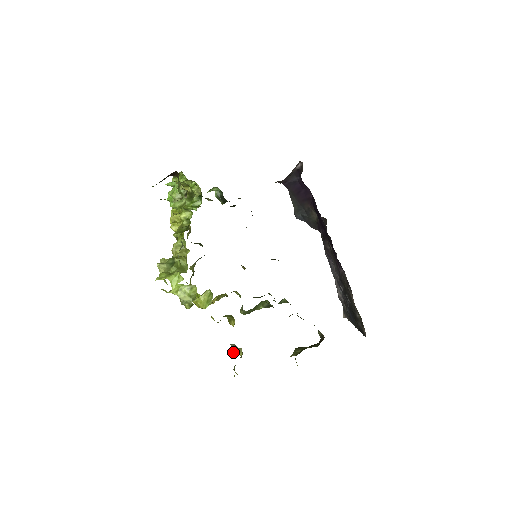
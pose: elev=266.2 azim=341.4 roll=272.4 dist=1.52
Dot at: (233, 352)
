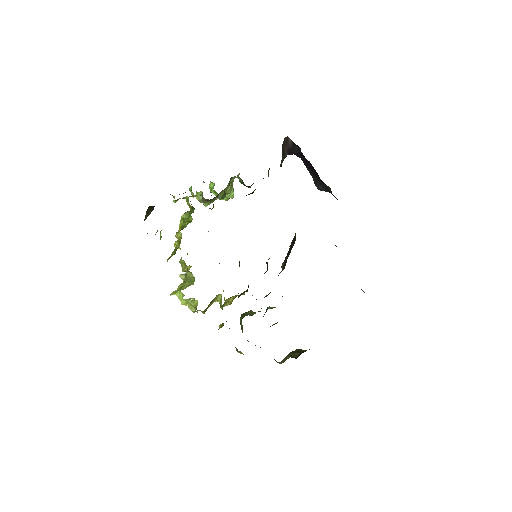
Dot at: (238, 352)
